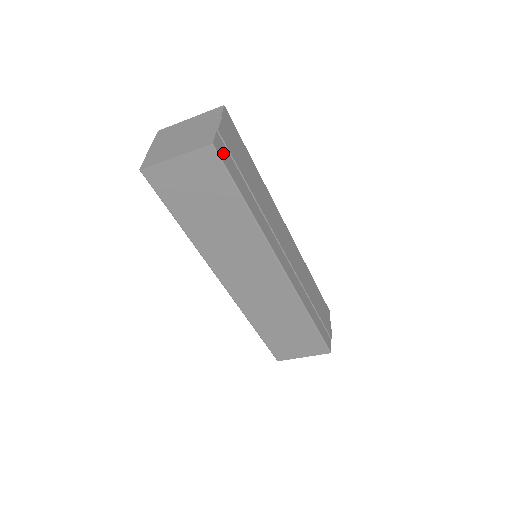
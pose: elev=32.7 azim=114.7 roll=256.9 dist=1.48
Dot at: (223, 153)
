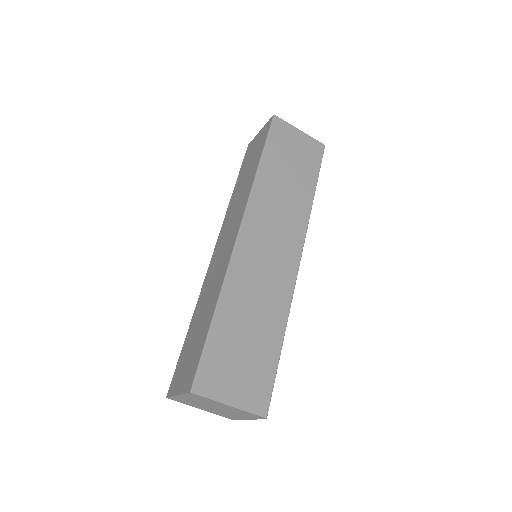
Dot at: occluded
